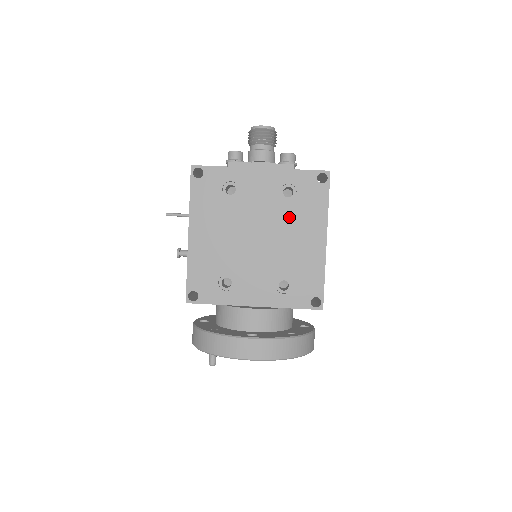
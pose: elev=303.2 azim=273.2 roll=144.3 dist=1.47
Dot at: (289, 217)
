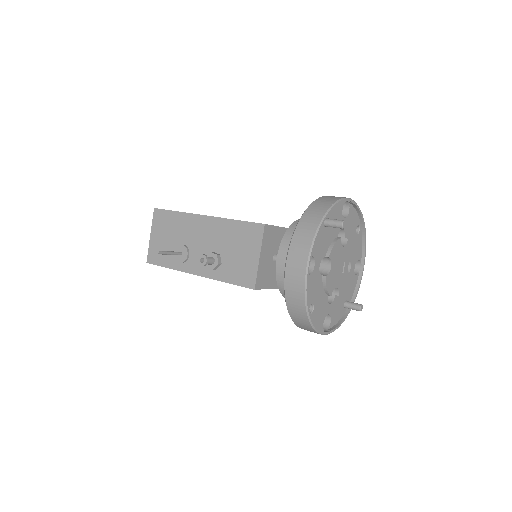
Dot at: occluded
